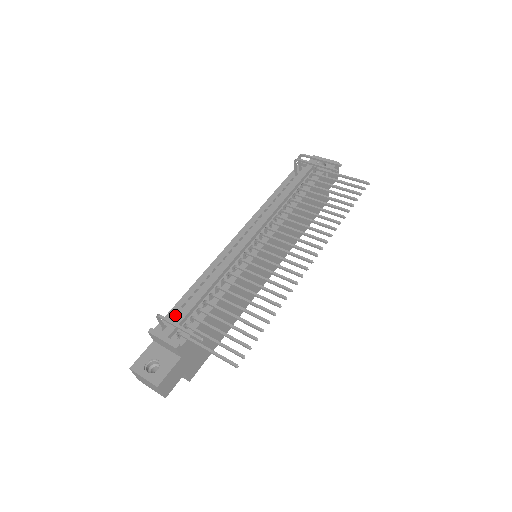
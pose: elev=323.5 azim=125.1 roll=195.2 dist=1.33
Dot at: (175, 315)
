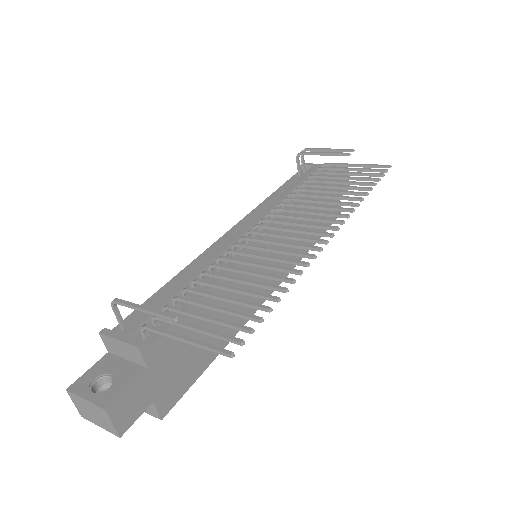
Dot at: (142, 313)
